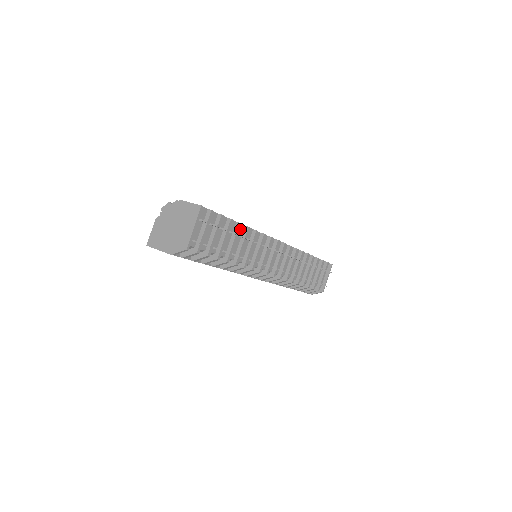
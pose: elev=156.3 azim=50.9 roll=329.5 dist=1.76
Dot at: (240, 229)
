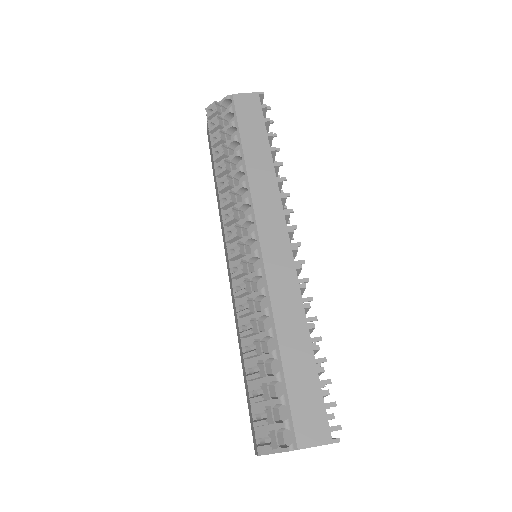
Dot at: (308, 338)
